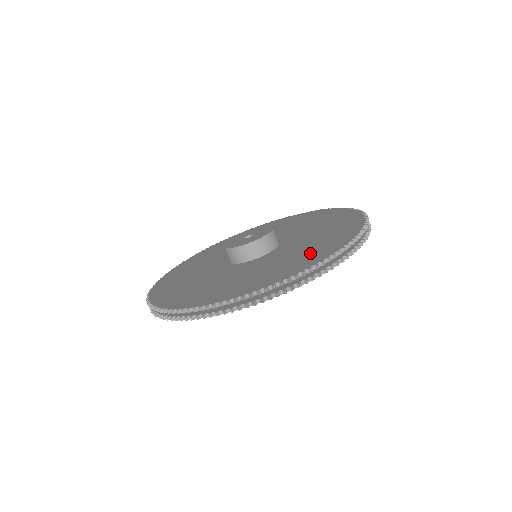
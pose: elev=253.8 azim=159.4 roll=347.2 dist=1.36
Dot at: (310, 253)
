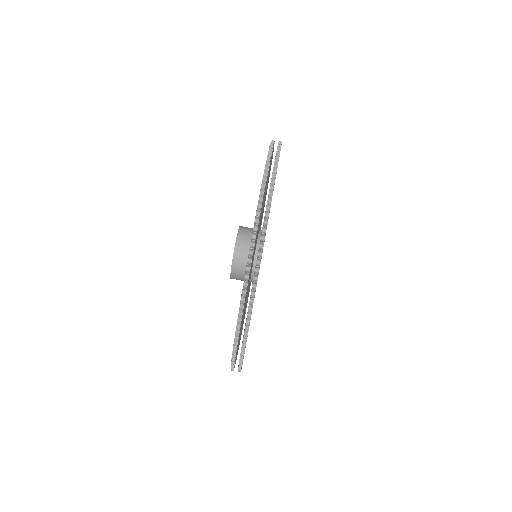
Dot at: occluded
